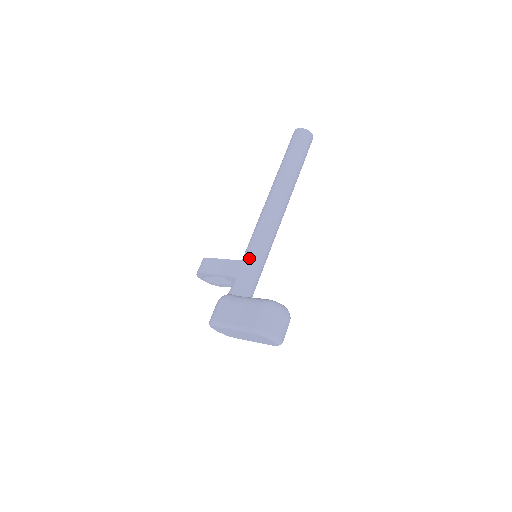
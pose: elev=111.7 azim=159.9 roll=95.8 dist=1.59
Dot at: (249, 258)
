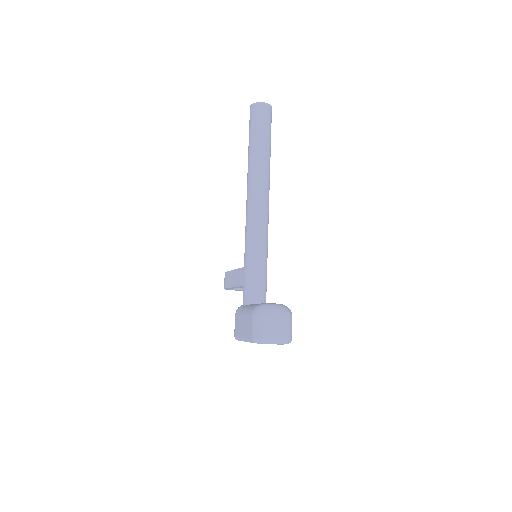
Dot at: (246, 263)
